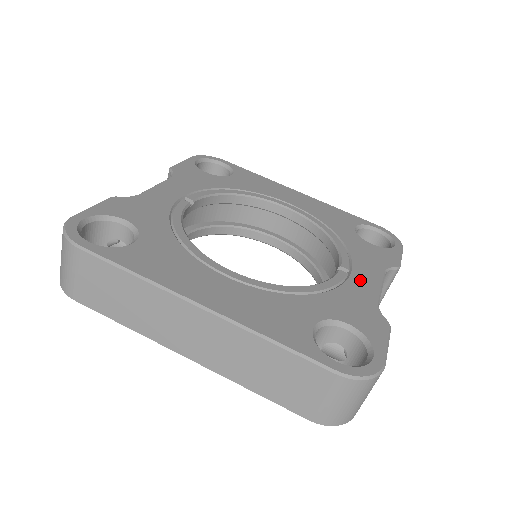
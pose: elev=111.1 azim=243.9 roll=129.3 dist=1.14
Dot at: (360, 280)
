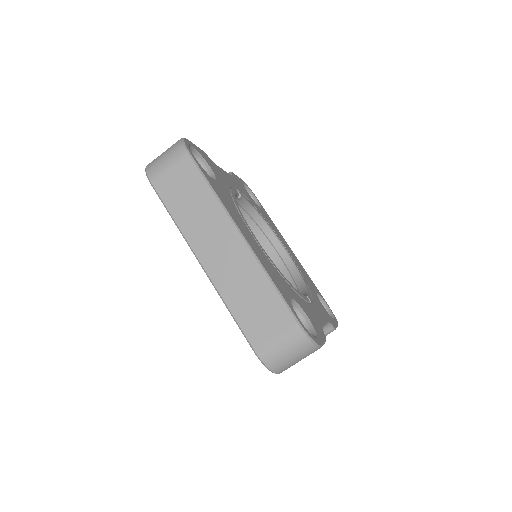
Dot at: (316, 310)
